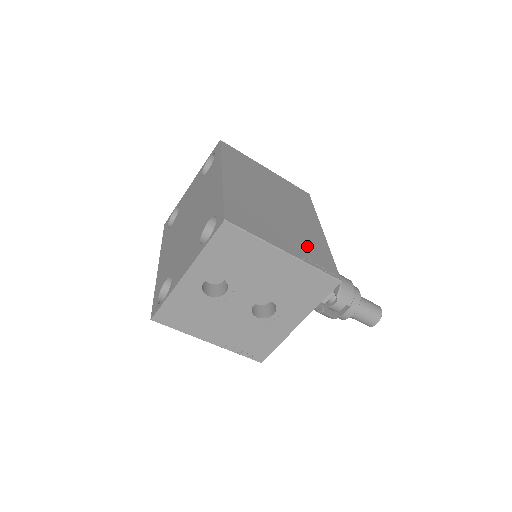
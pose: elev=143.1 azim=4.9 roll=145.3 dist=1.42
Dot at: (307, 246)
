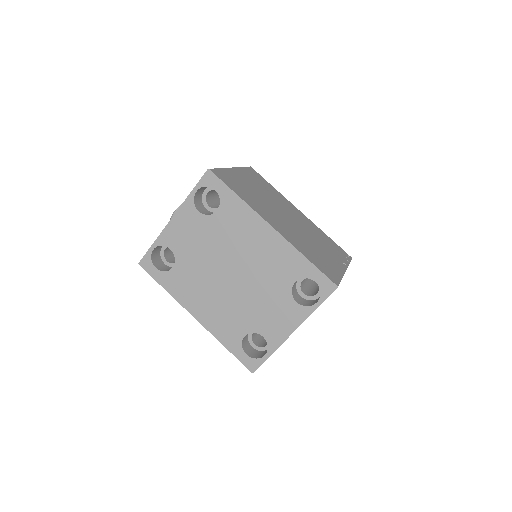
Dot at: (328, 246)
